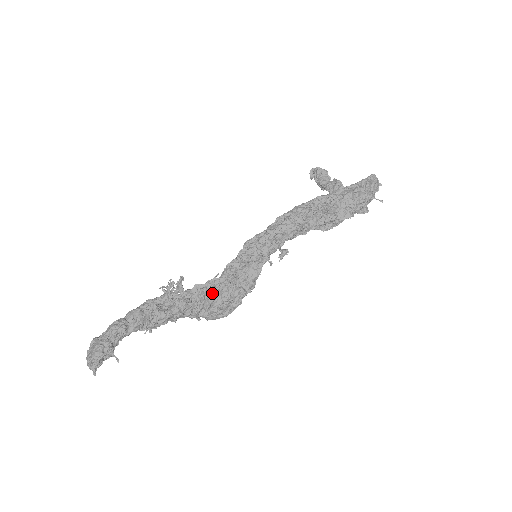
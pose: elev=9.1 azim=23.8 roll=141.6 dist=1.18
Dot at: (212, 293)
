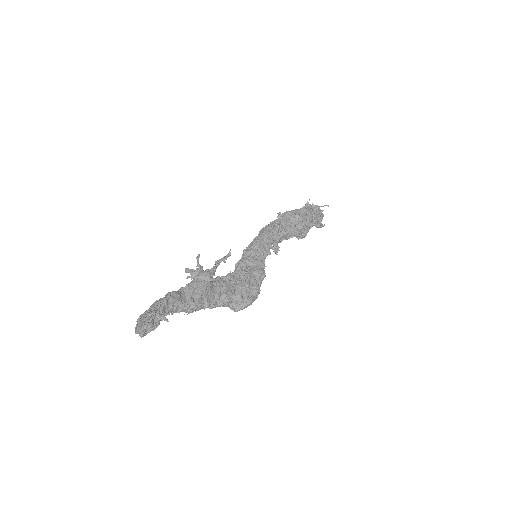
Dot at: (232, 279)
